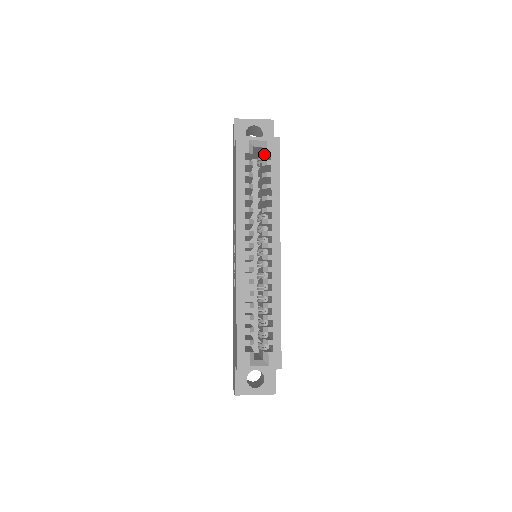
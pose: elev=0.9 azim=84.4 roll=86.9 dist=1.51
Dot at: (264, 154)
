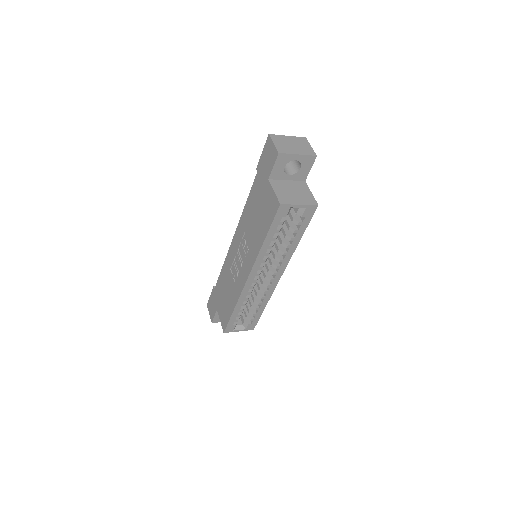
Dot at: (298, 214)
